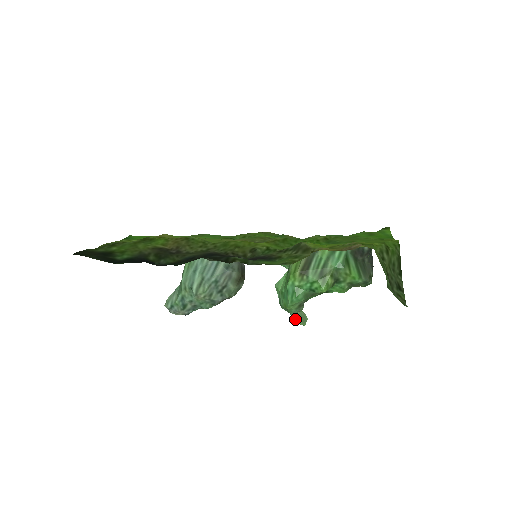
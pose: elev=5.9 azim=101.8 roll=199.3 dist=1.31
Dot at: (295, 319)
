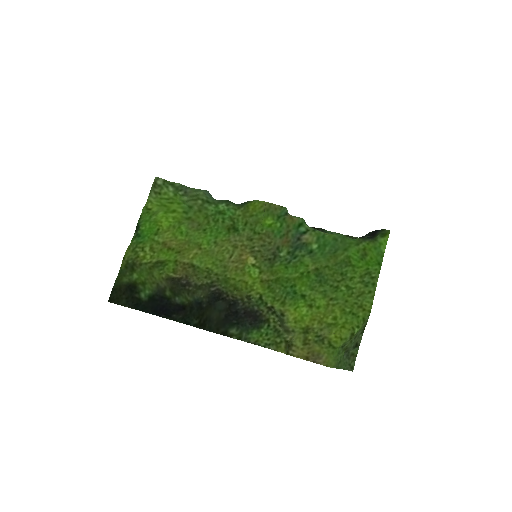
Dot at: occluded
